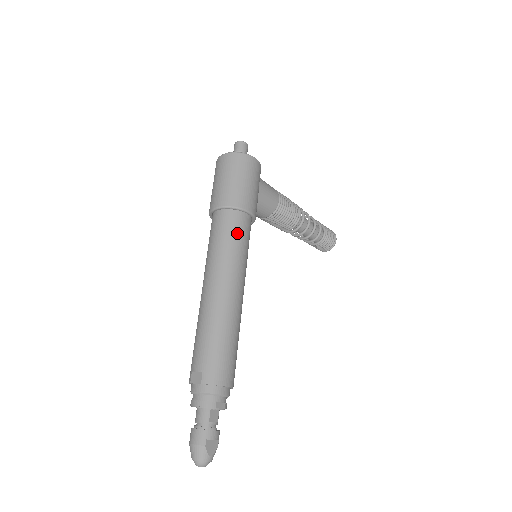
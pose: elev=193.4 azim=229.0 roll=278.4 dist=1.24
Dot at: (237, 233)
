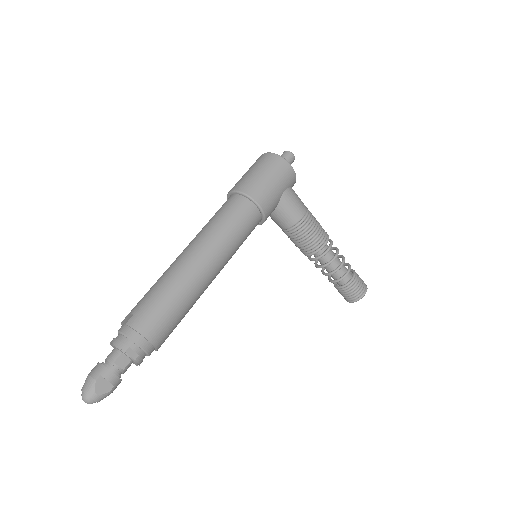
Dot at: (236, 216)
